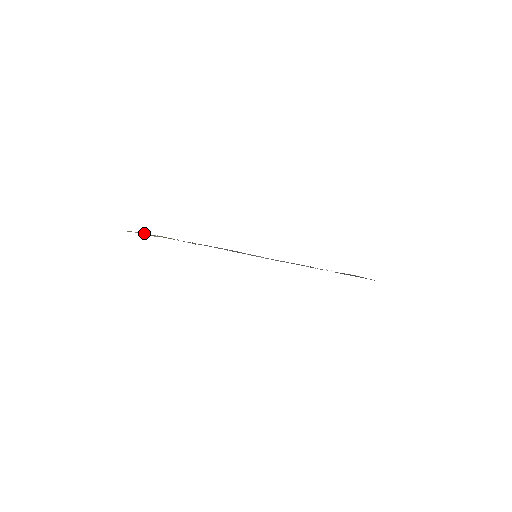
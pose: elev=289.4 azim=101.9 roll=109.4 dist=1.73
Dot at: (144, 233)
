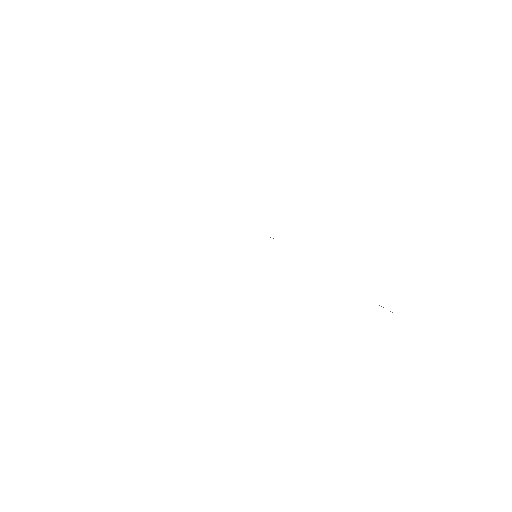
Dot at: occluded
